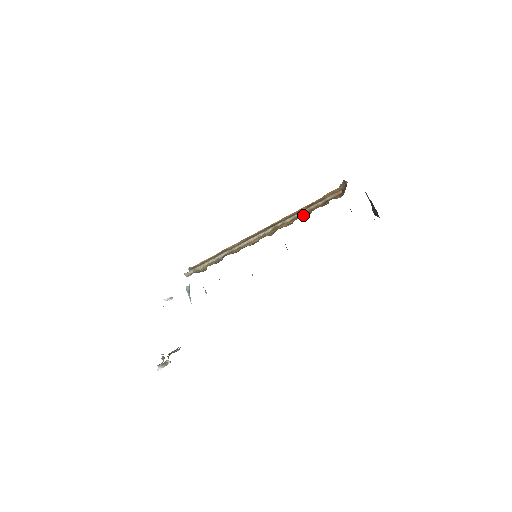
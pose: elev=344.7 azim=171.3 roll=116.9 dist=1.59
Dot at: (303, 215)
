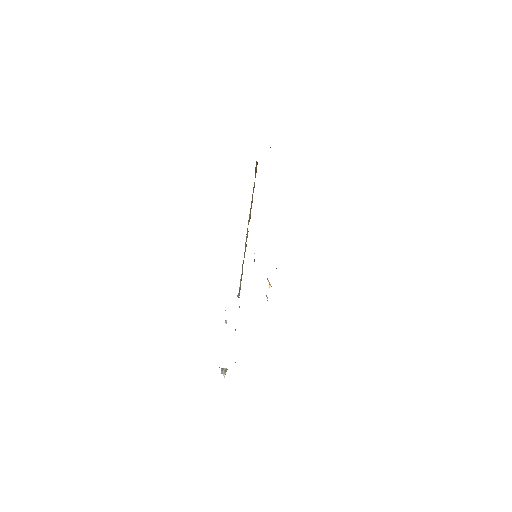
Dot at: occluded
